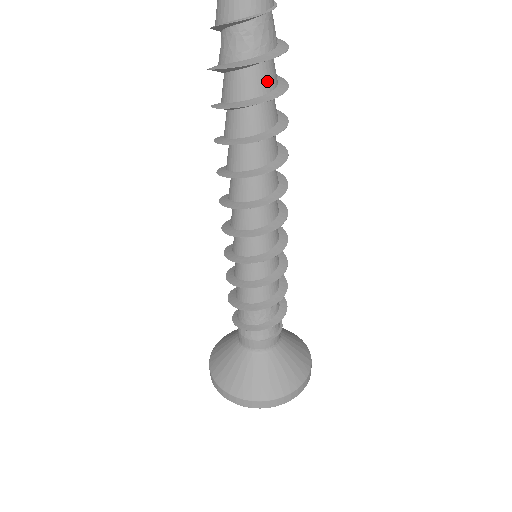
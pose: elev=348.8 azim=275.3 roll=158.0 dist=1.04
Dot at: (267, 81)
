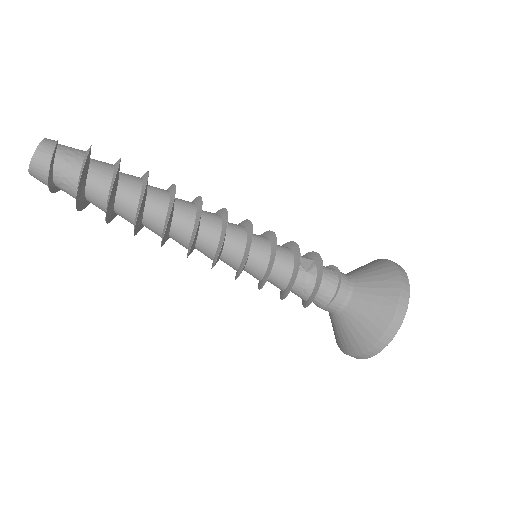
Dot at: (100, 189)
